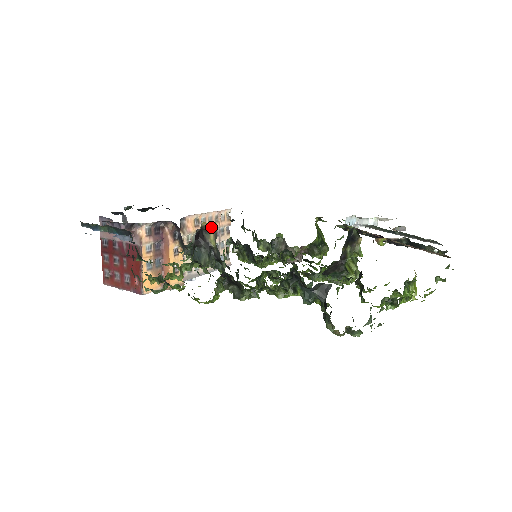
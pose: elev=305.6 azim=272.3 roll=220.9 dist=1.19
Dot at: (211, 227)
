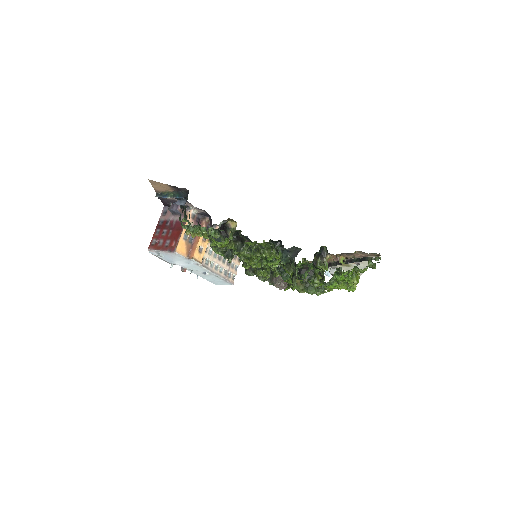
Dot at: (233, 226)
